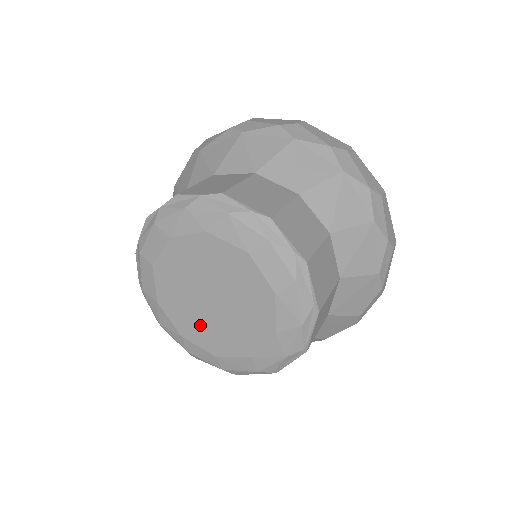
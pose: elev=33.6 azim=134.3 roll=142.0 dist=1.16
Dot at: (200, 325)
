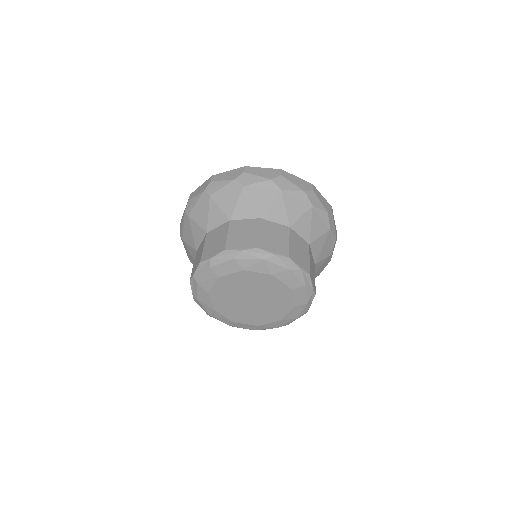
Dot at: (233, 308)
